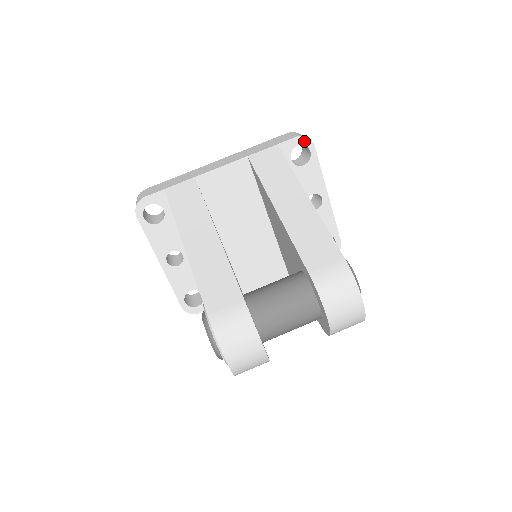
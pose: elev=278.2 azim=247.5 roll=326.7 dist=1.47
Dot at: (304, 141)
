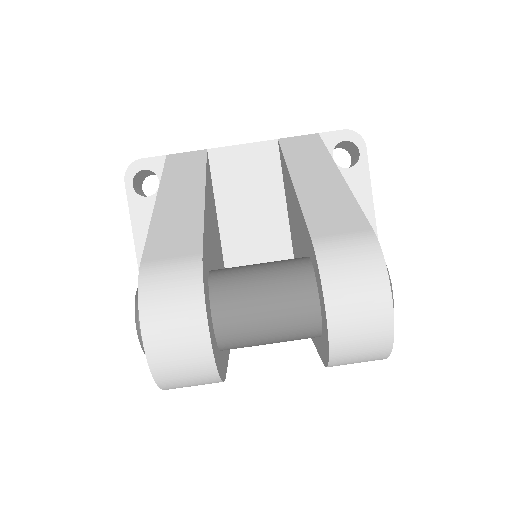
Dot at: (353, 137)
